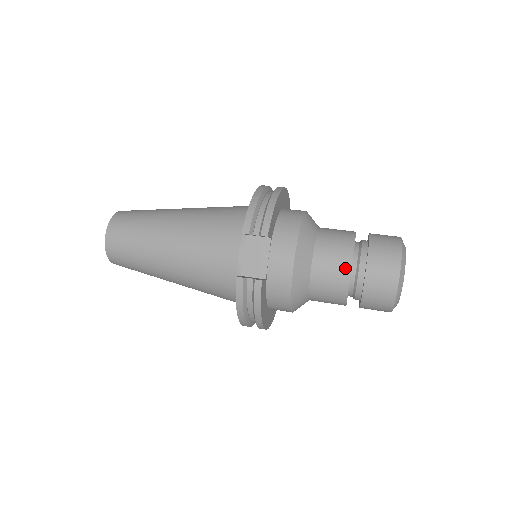
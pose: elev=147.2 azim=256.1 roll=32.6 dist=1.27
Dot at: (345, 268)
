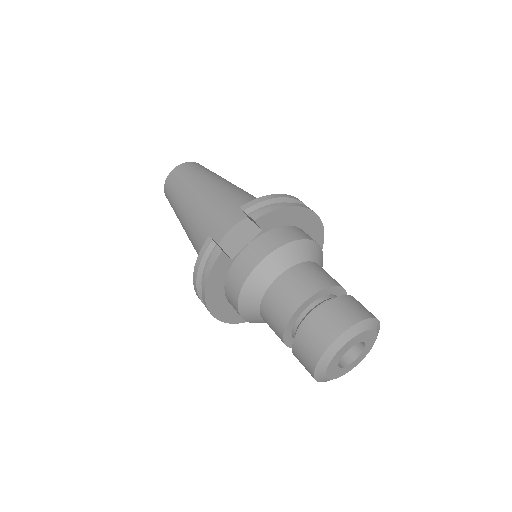
Dot at: (299, 299)
